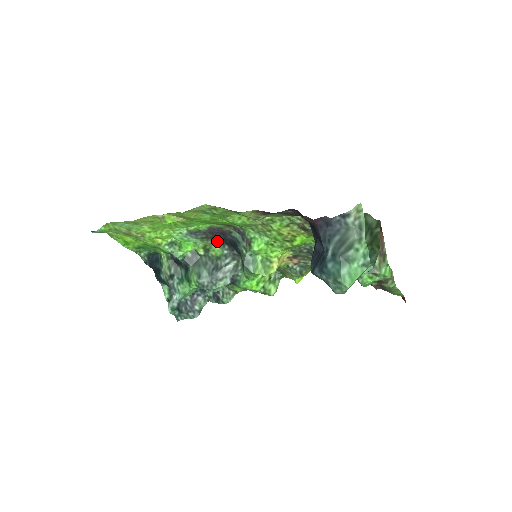
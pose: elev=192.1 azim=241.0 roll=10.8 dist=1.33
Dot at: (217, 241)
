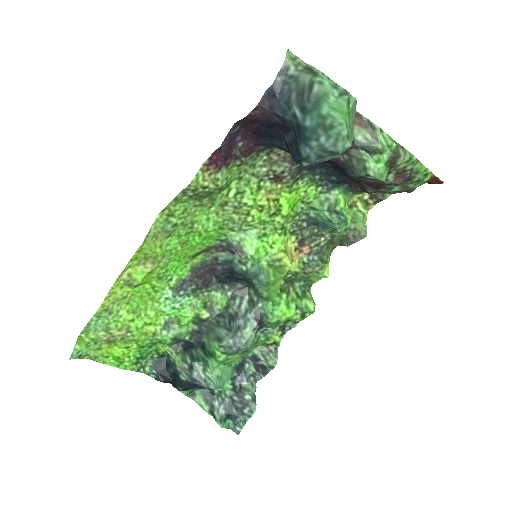
Dot at: (213, 288)
